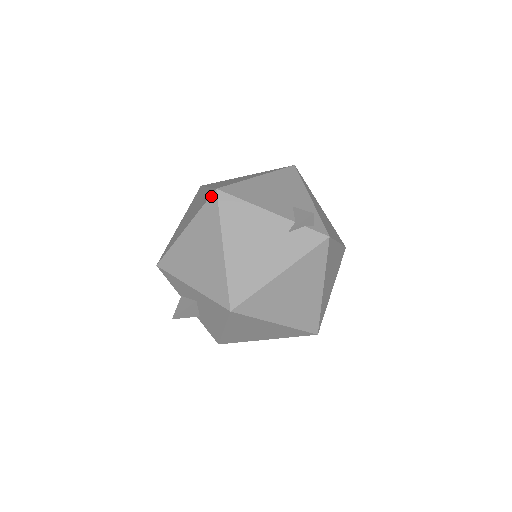
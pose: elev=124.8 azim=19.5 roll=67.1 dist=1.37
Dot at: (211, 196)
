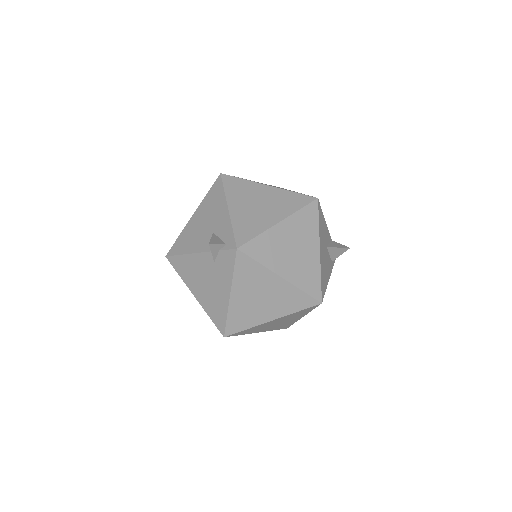
Dot at: occluded
